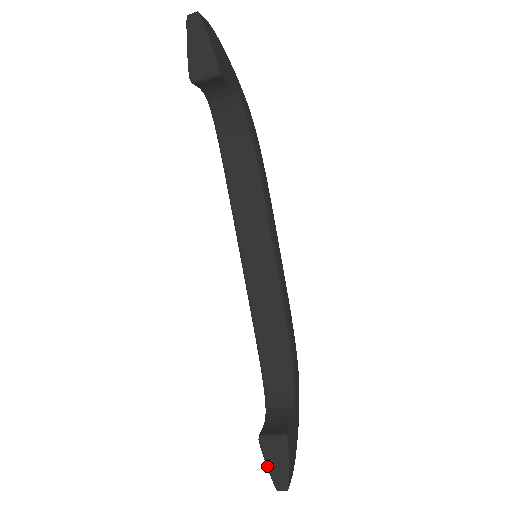
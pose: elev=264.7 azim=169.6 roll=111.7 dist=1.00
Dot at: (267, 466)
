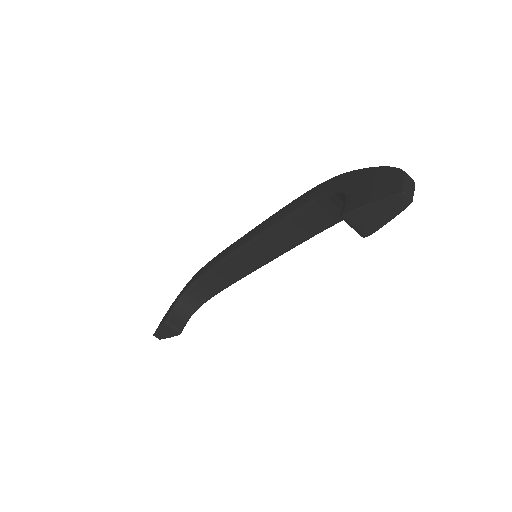
Dot at: (157, 329)
